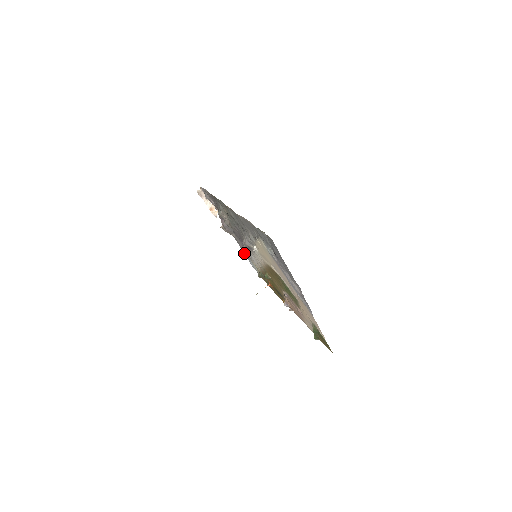
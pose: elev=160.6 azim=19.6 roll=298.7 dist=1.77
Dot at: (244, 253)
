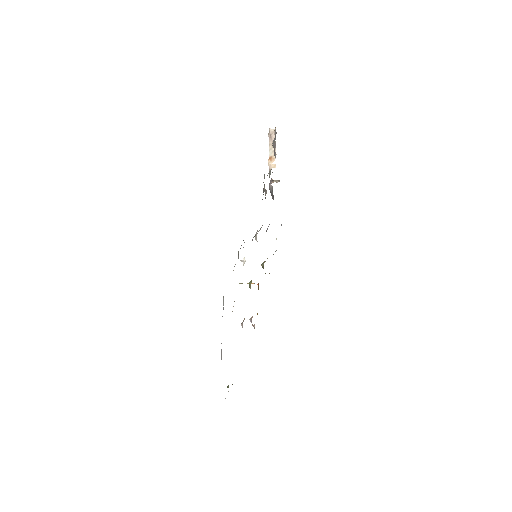
Dot at: occluded
